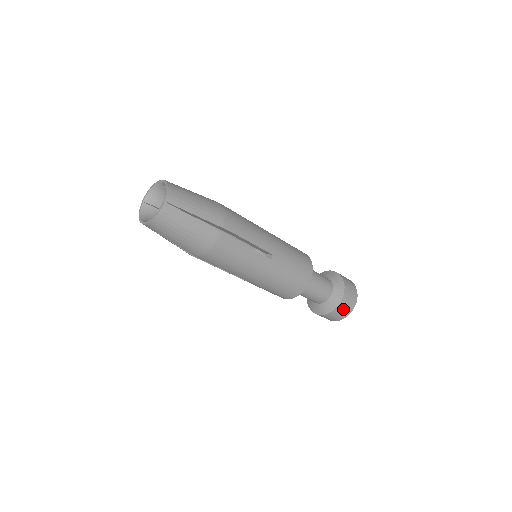
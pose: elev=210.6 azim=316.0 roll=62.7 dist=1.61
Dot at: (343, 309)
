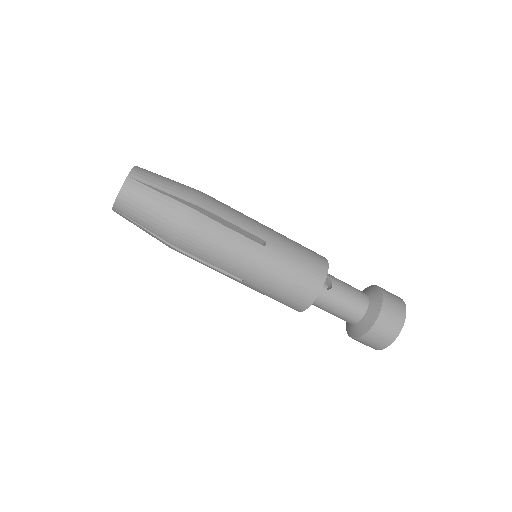
Dot at: (387, 324)
